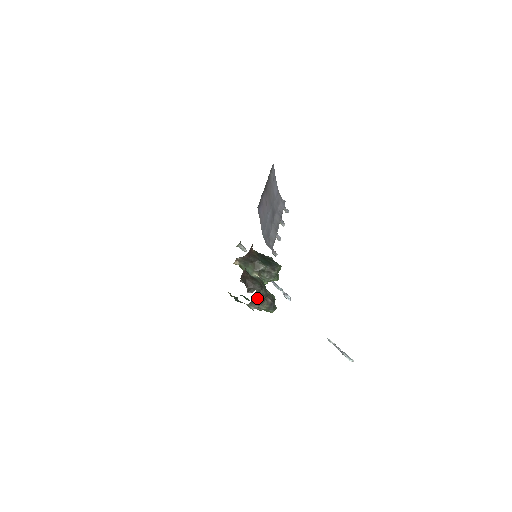
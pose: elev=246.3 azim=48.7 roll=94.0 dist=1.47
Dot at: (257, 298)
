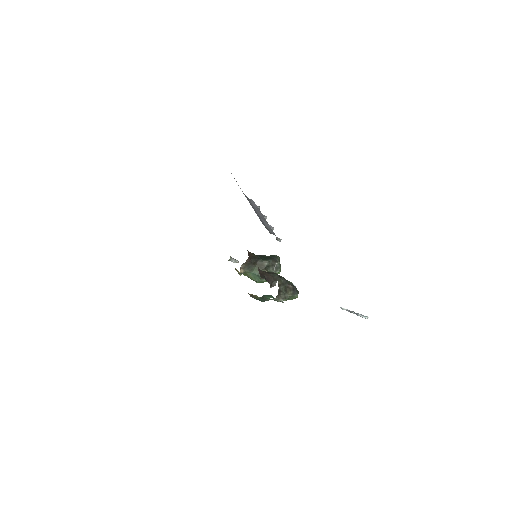
Dot at: (281, 288)
